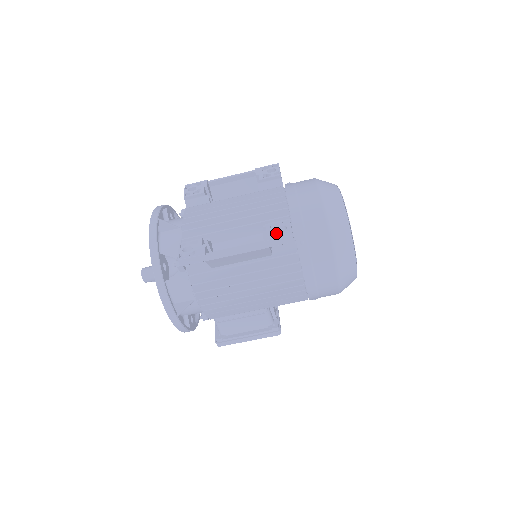
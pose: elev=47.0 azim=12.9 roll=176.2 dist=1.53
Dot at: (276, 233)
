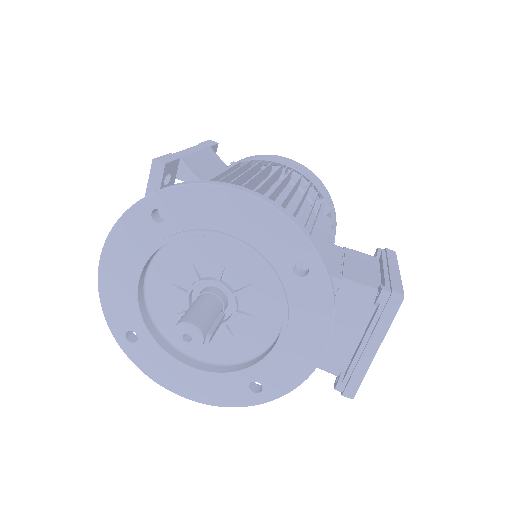
Dot at: occluded
